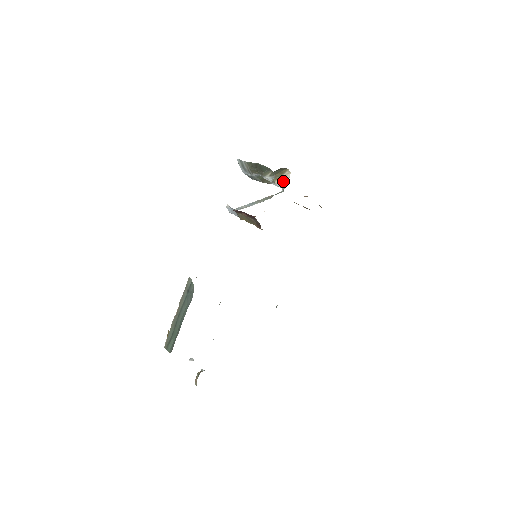
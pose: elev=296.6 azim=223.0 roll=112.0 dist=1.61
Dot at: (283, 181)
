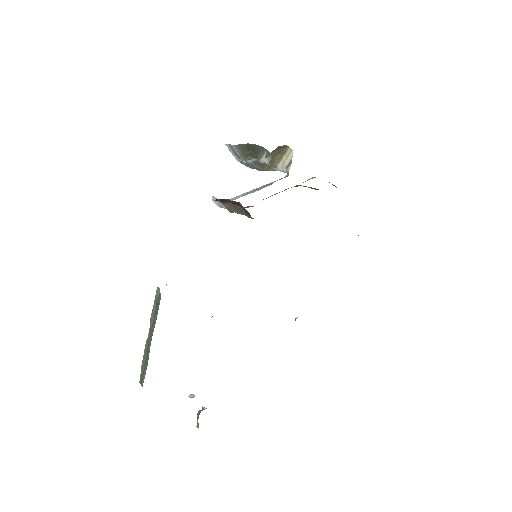
Dot at: (286, 163)
